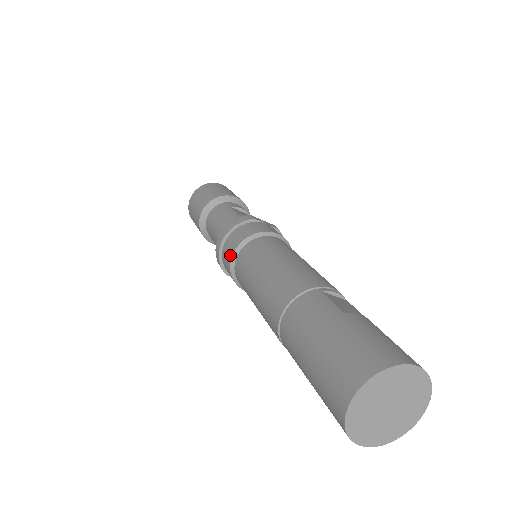
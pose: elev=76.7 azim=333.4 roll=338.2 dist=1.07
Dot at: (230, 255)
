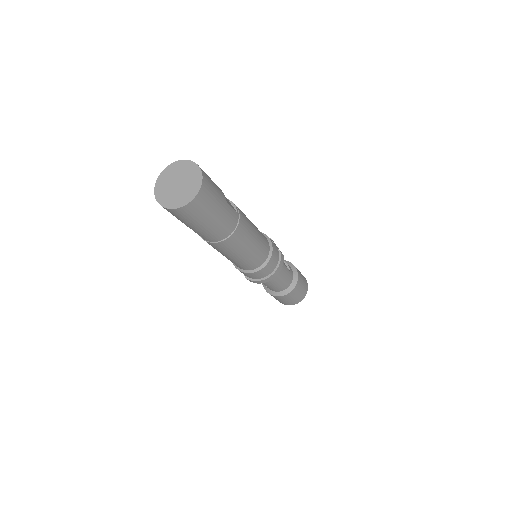
Dot at: occluded
